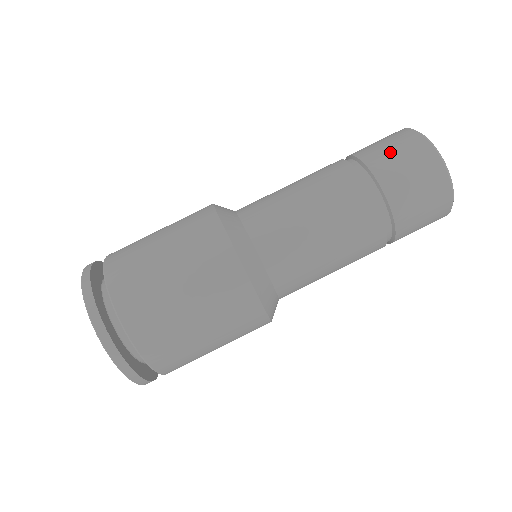
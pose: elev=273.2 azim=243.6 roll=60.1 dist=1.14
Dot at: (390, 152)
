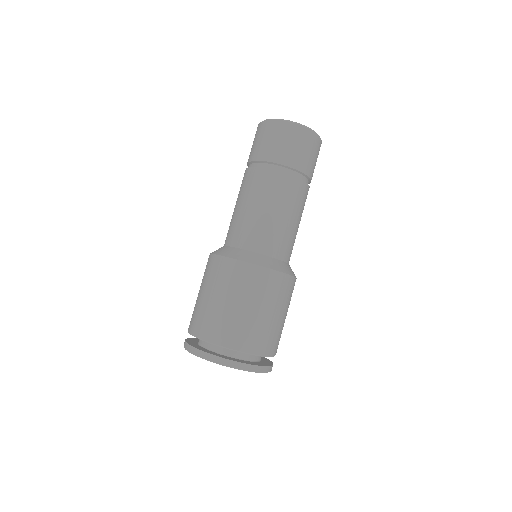
Dot at: (286, 146)
